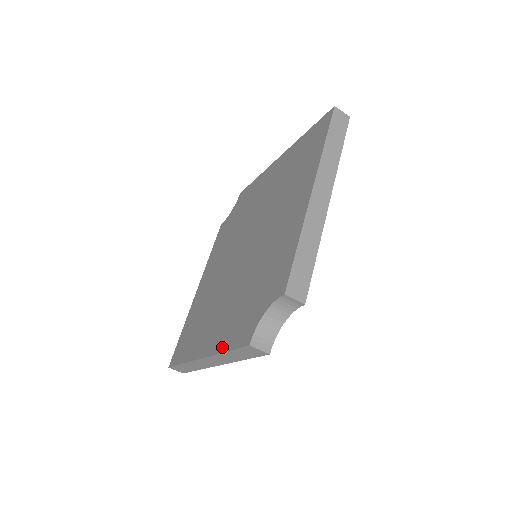
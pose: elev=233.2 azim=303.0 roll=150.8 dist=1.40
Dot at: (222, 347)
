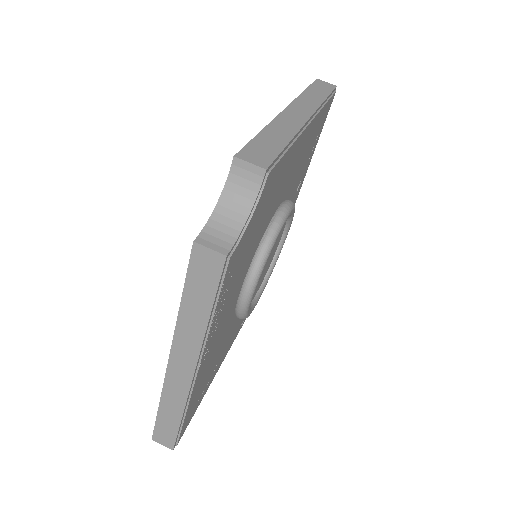
Dot at: occluded
